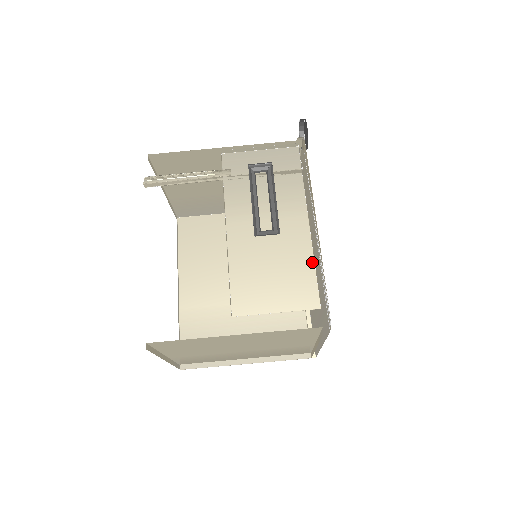
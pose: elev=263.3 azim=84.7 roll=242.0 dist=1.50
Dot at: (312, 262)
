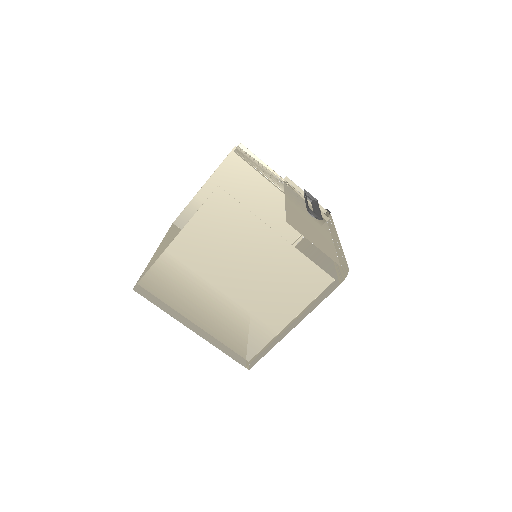
Dot at: (334, 249)
